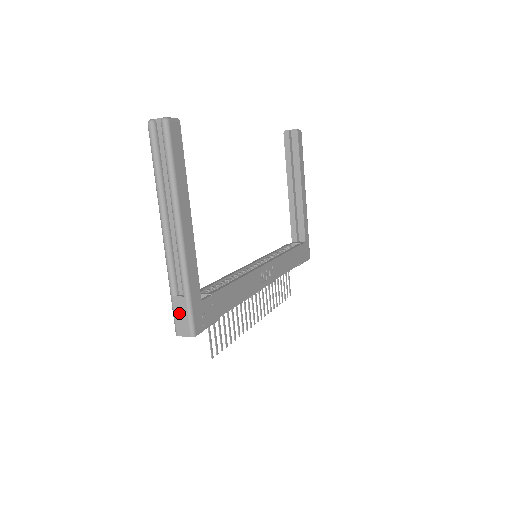
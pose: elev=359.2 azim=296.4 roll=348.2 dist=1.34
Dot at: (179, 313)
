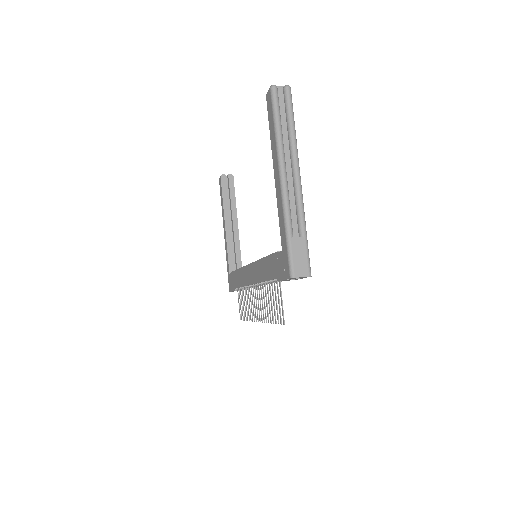
Dot at: (298, 254)
